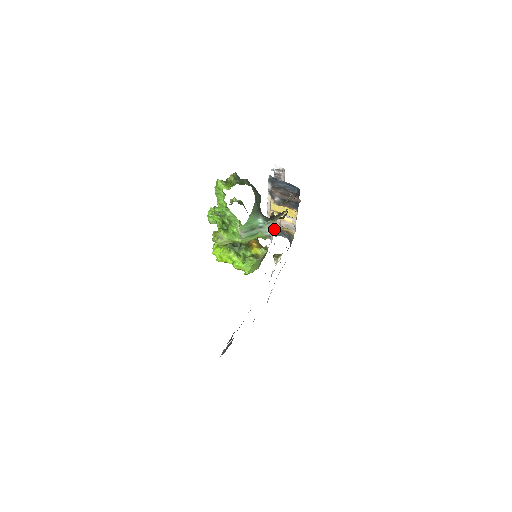
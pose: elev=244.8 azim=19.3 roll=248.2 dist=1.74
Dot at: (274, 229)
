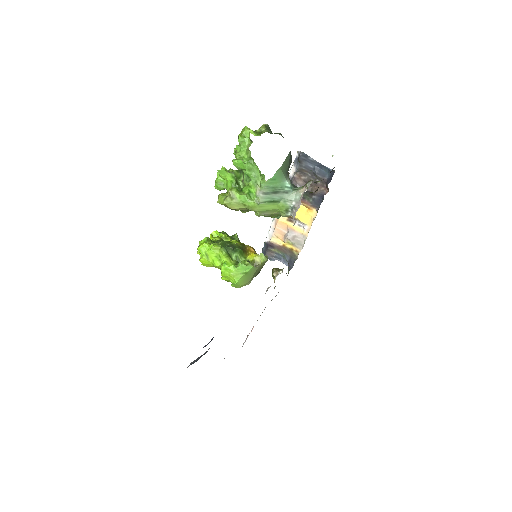
Dot at: (274, 247)
